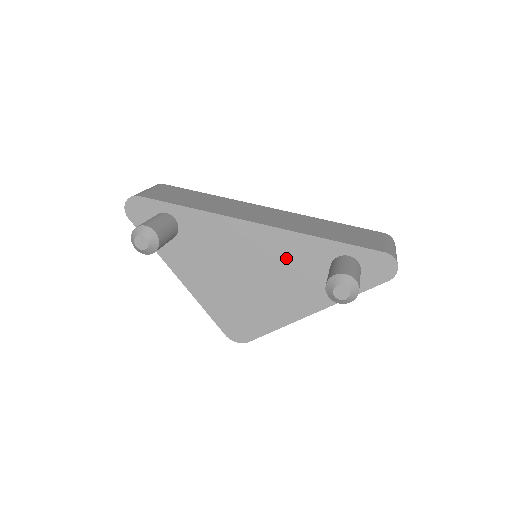
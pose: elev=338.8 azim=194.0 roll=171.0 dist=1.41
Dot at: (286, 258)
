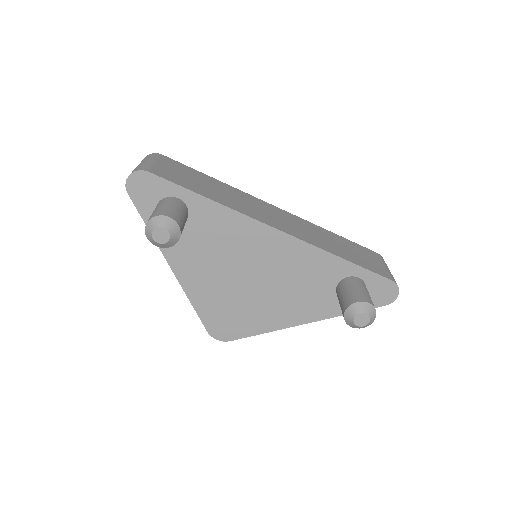
Dot at: (297, 269)
